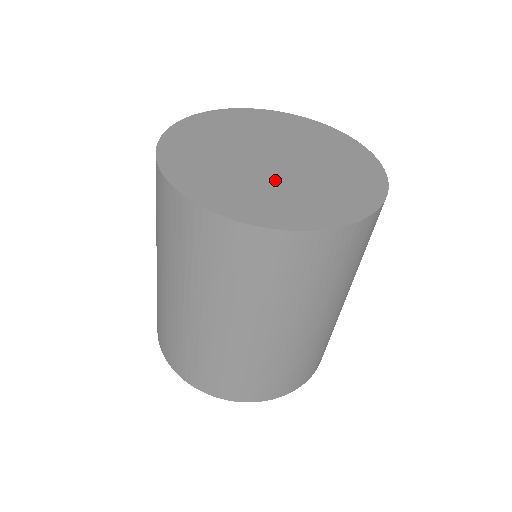
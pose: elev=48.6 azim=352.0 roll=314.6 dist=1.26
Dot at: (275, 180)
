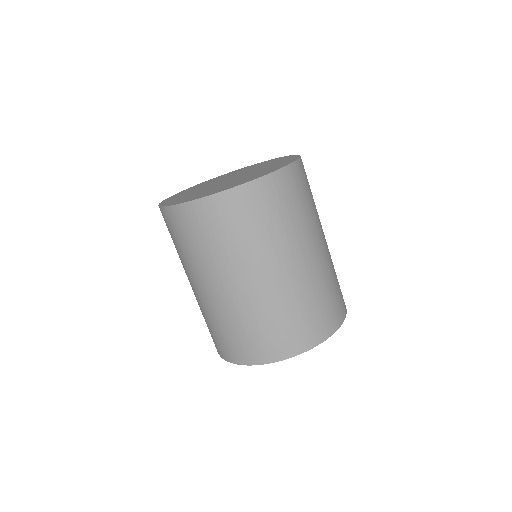
Dot at: occluded
